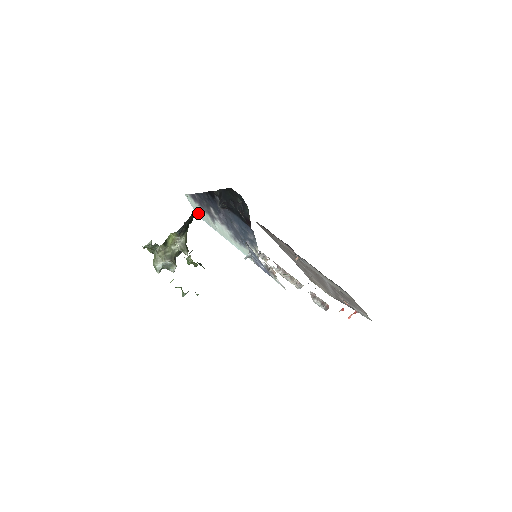
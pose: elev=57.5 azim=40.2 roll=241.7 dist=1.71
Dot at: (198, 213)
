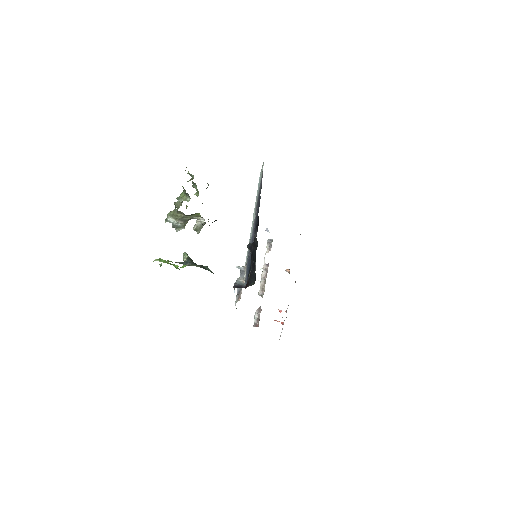
Dot at: (260, 177)
